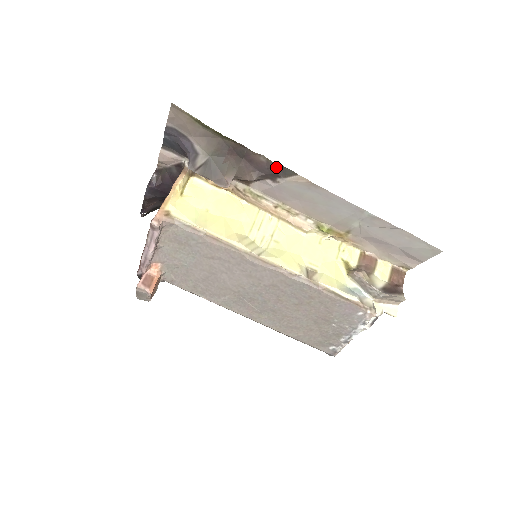
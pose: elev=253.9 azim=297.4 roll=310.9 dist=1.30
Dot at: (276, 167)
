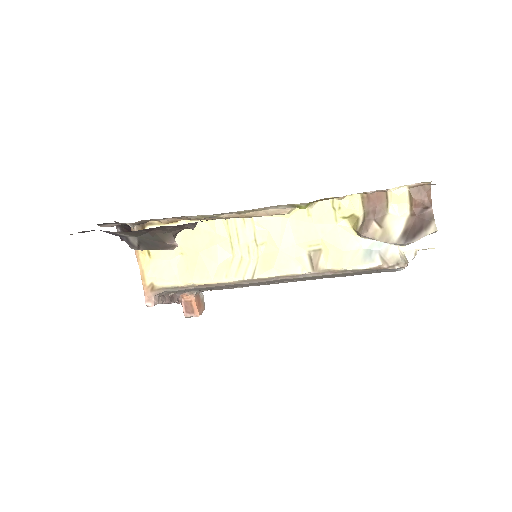
Dot at: occluded
